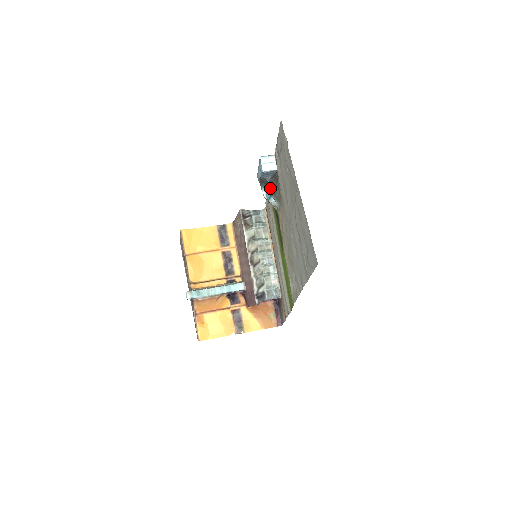
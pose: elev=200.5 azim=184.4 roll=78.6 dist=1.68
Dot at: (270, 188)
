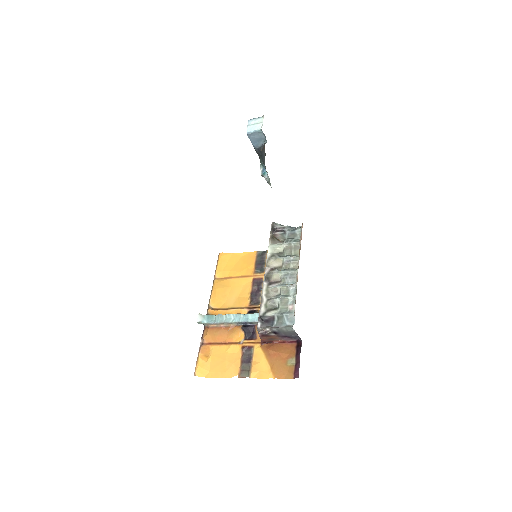
Dot at: (263, 159)
